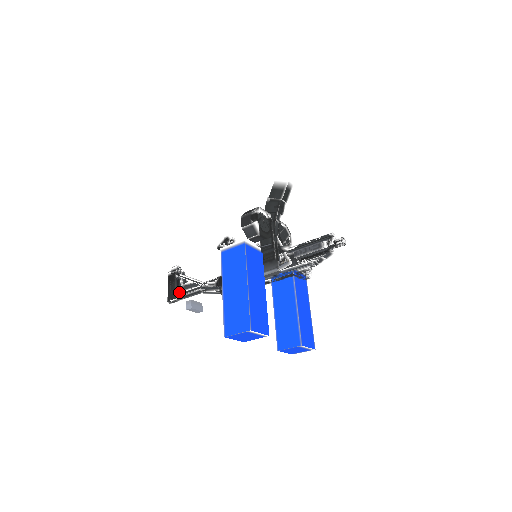
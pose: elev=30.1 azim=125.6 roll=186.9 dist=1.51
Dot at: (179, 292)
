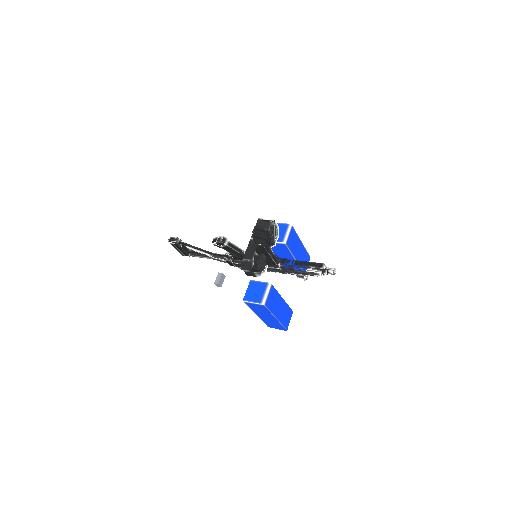
Dot at: (191, 255)
